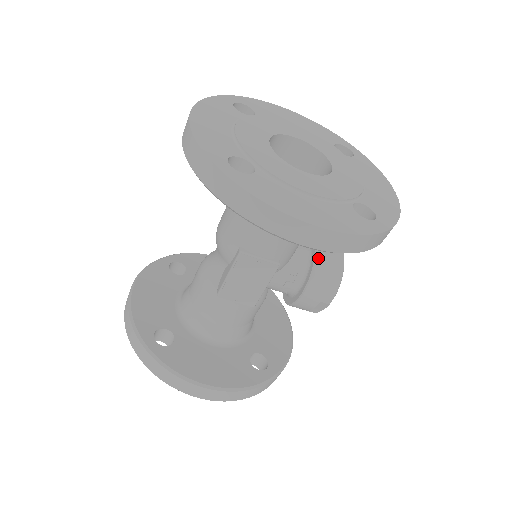
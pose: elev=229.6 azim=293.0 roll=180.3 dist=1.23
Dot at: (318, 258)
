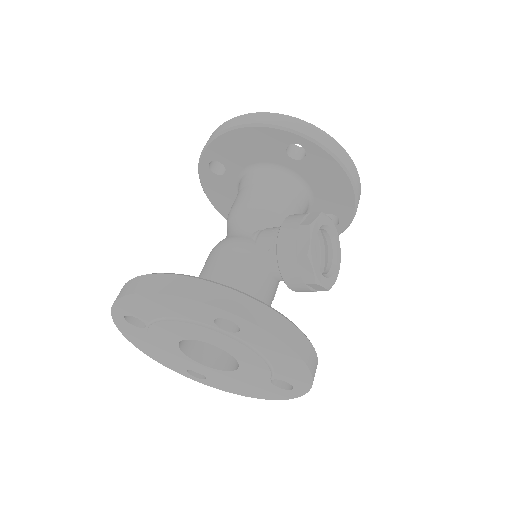
Dot at: (296, 291)
